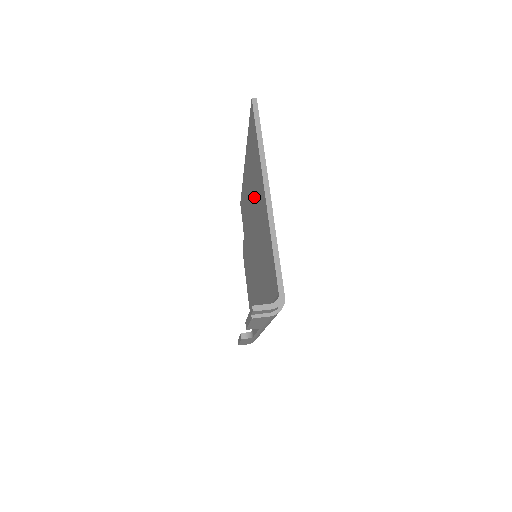
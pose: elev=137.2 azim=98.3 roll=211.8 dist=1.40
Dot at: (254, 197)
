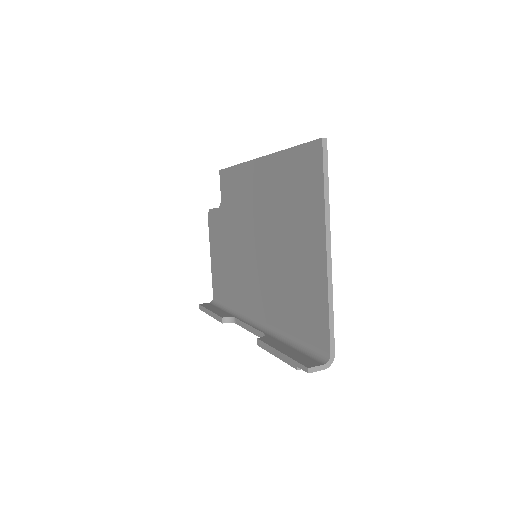
Dot at: (283, 219)
